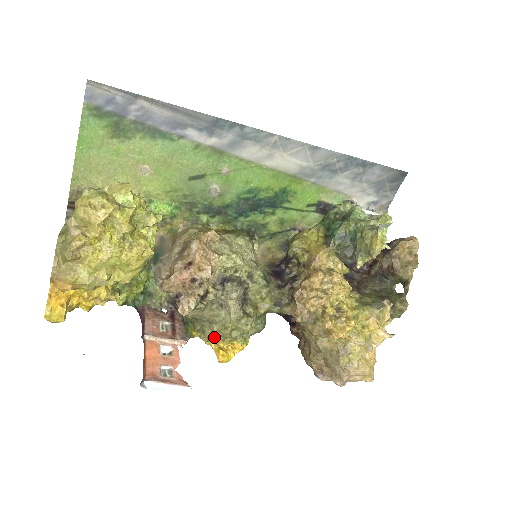
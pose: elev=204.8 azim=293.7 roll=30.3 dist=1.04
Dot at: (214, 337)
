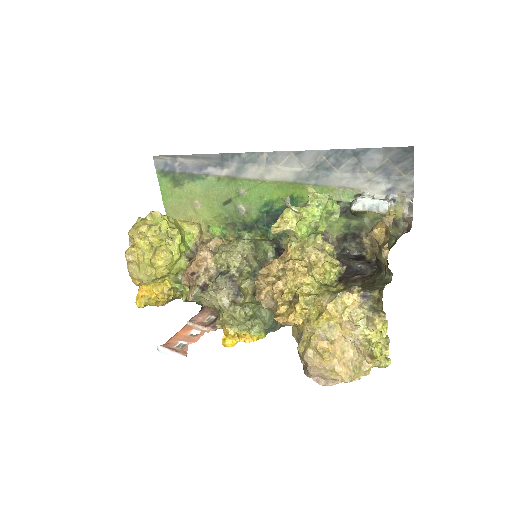
Dot at: (222, 324)
